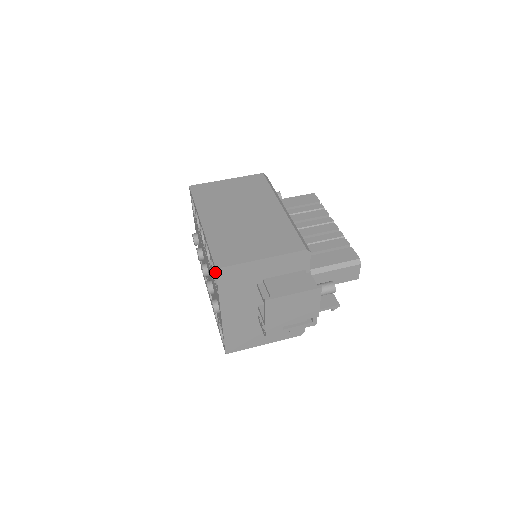
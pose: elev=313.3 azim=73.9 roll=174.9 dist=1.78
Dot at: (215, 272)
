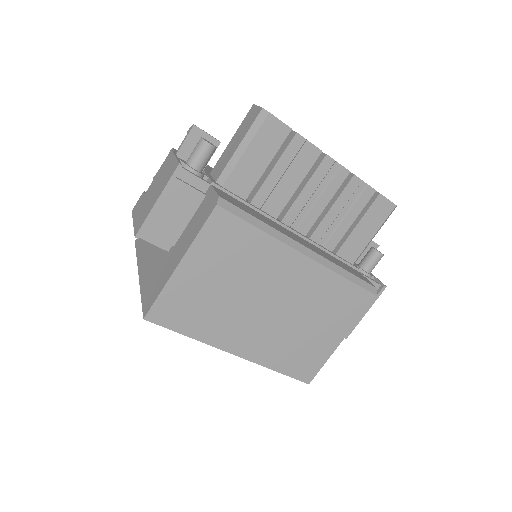
Dot at: occluded
